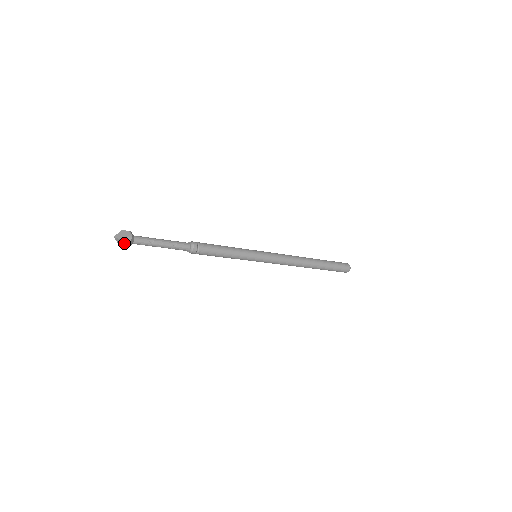
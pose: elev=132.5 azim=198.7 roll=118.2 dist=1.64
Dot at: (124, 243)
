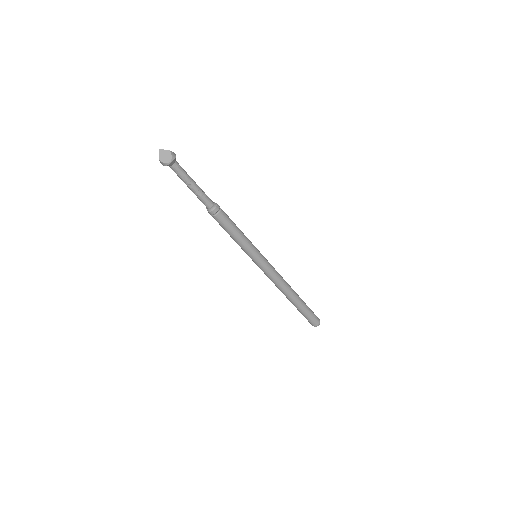
Dot at: (168, 157)
